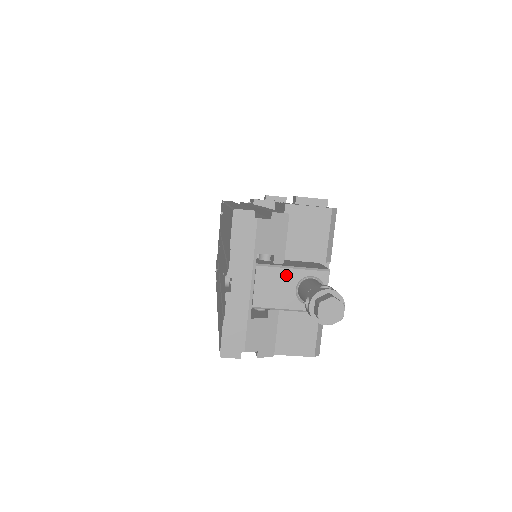
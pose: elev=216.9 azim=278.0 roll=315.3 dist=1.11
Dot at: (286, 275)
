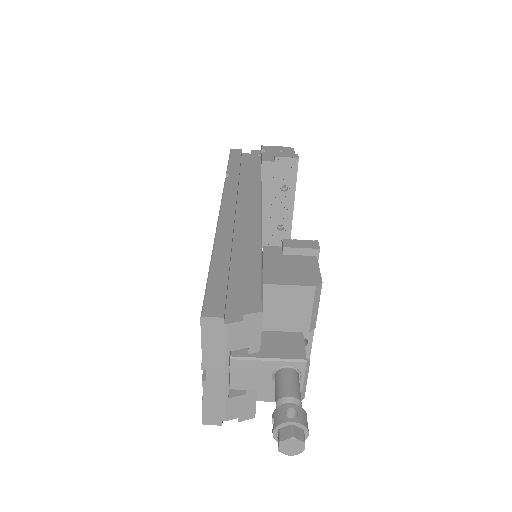
Dot at: (261, 366)
